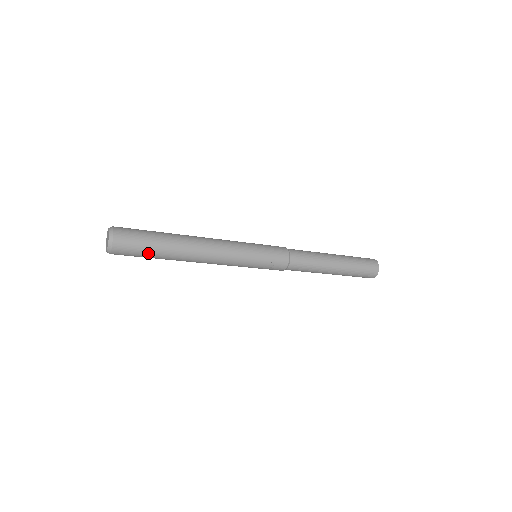
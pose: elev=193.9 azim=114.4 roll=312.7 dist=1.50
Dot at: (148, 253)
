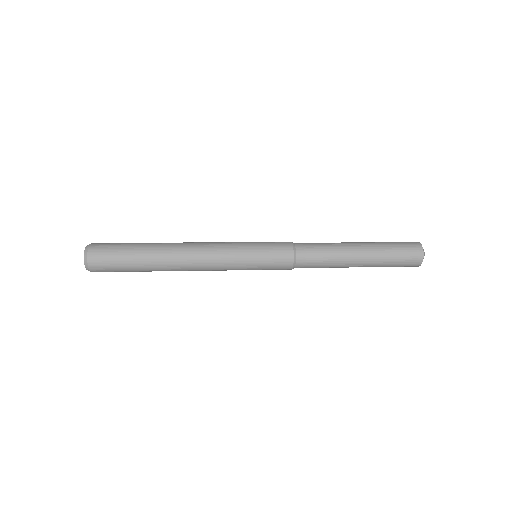
Dot at: occluded
